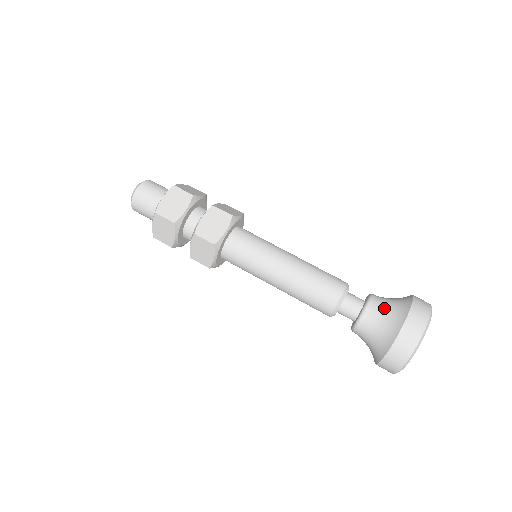
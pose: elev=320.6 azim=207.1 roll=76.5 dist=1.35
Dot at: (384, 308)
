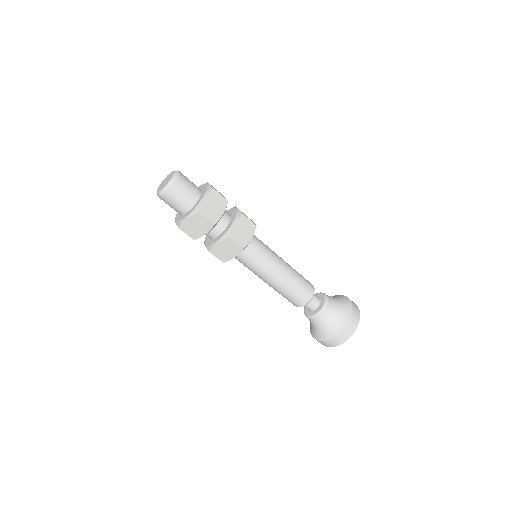
Dot at: (327, 321)
